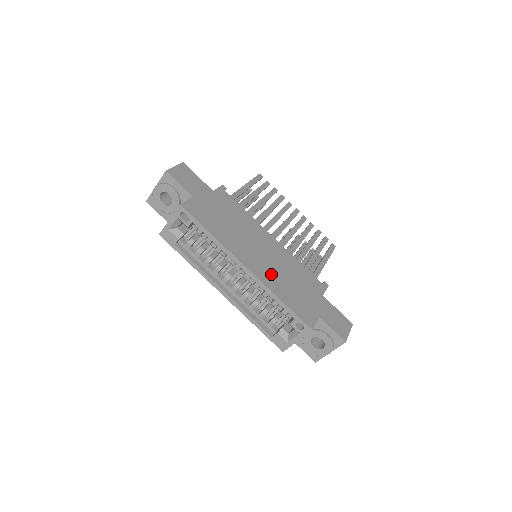
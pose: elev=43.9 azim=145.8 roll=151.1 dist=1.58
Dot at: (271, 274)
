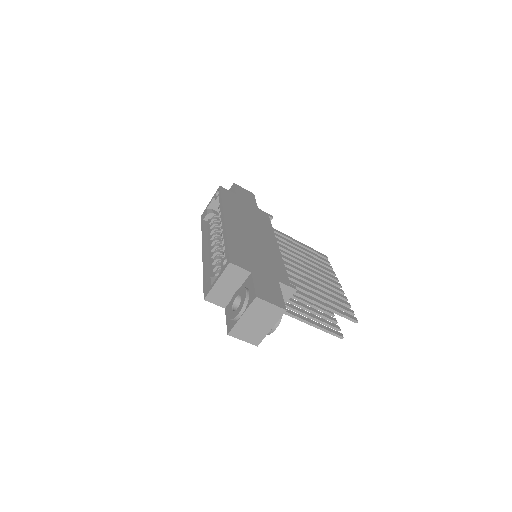
Dot at: (241, 236)
